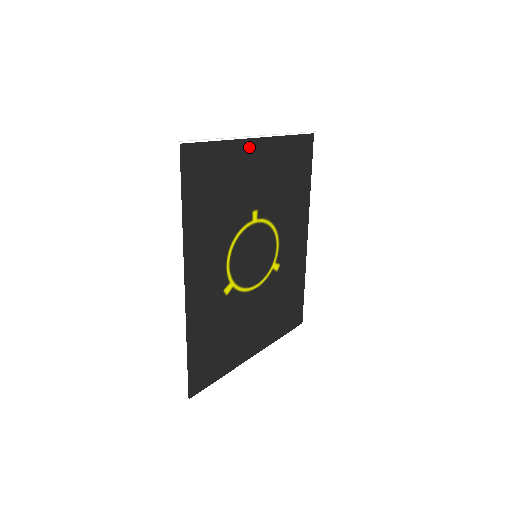
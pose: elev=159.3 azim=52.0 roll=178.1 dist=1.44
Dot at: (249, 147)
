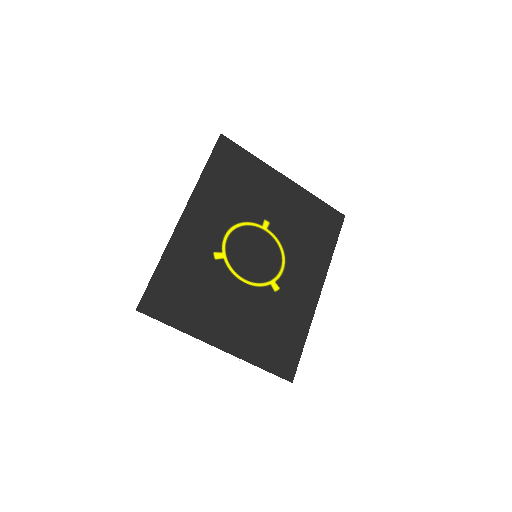
Dot at: (276, 176)
